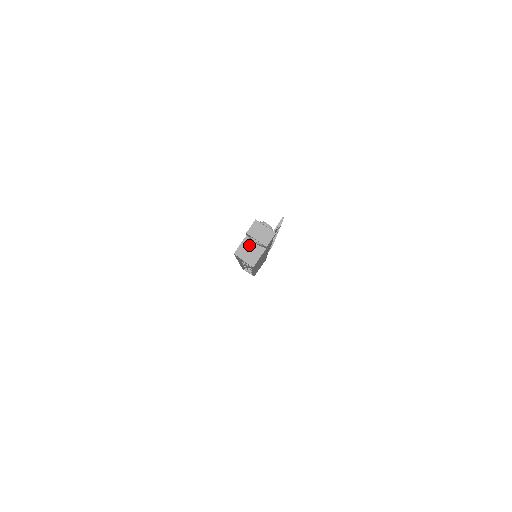
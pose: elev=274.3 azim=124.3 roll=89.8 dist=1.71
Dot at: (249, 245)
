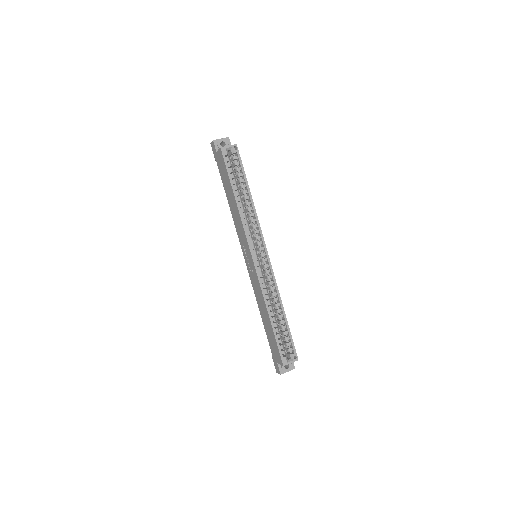
Dot at: occluded
